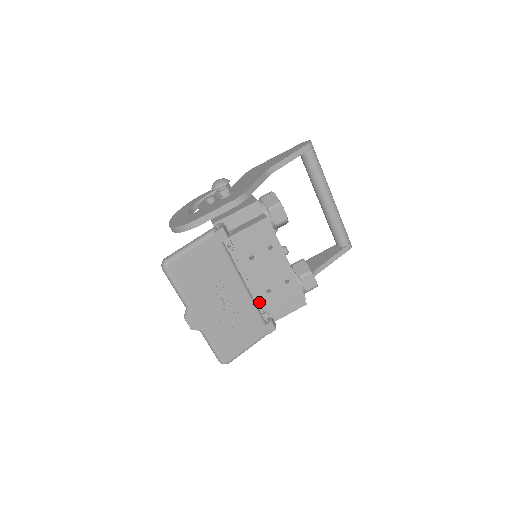
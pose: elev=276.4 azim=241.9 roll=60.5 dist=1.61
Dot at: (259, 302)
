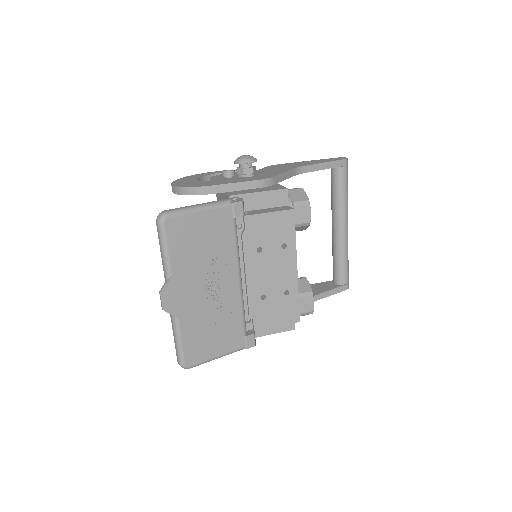
Dot at: (247, 307)
